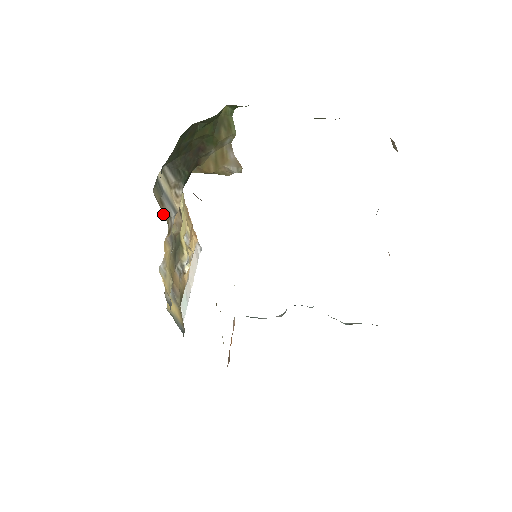
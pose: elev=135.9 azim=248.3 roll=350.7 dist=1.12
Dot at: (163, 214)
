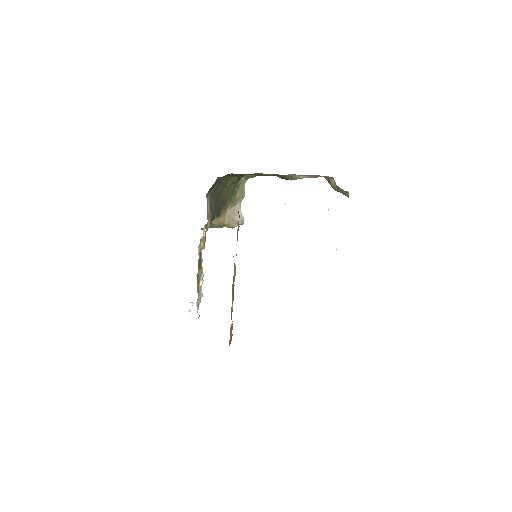
Dot at: occluded
